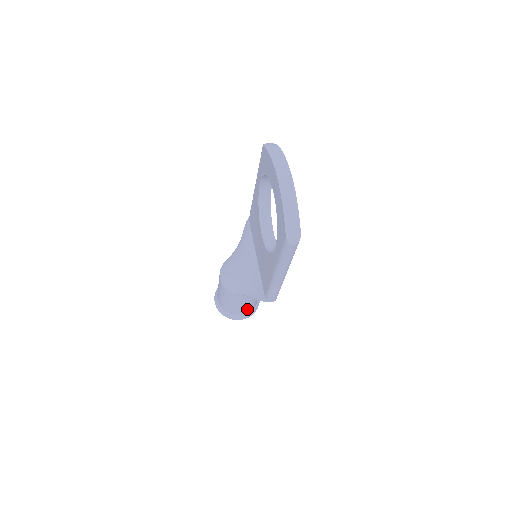
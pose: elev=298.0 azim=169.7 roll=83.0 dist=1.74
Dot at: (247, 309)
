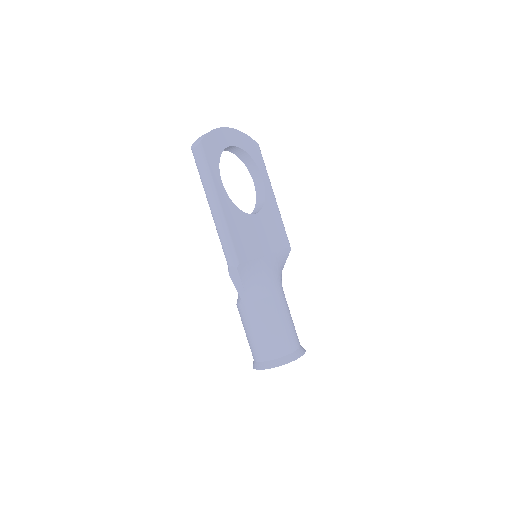
Dot at: (266, 347)
